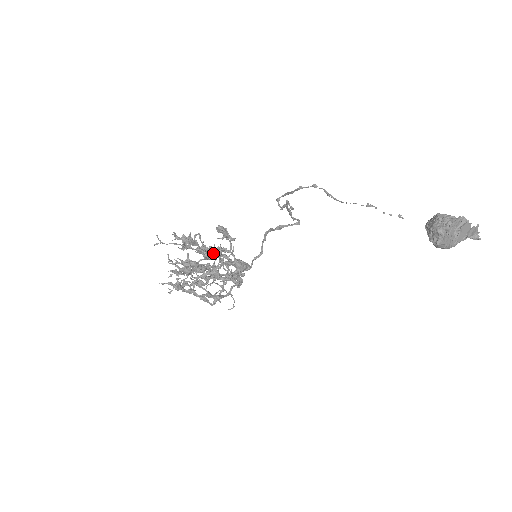
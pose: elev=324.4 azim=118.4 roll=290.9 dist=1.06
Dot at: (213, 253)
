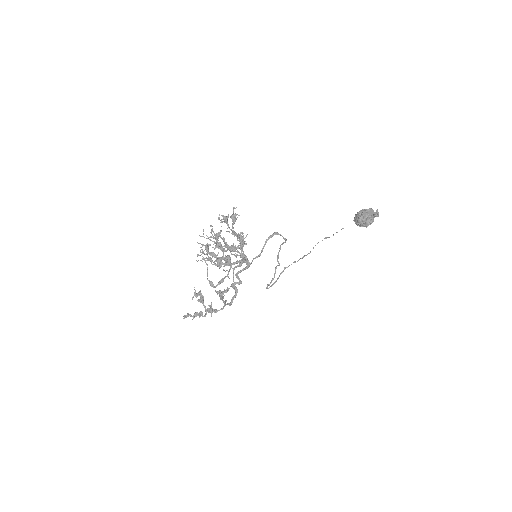
Dot at: occluded
